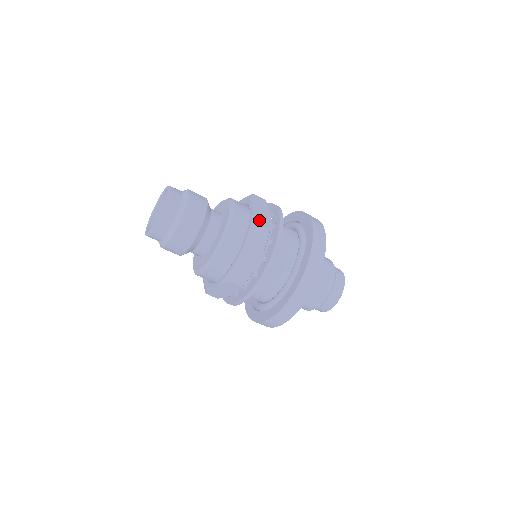
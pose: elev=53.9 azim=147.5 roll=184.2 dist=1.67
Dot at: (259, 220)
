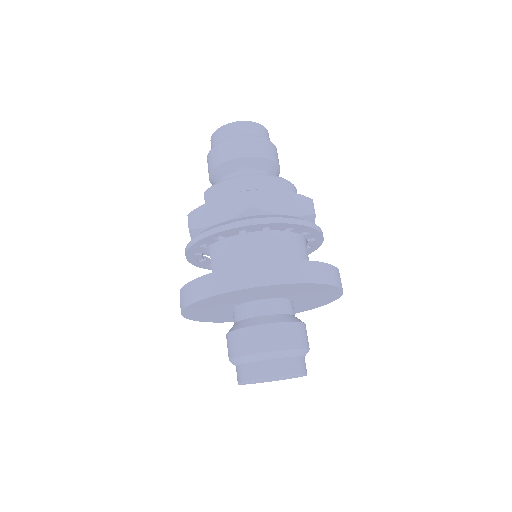
Dot at: occluded
